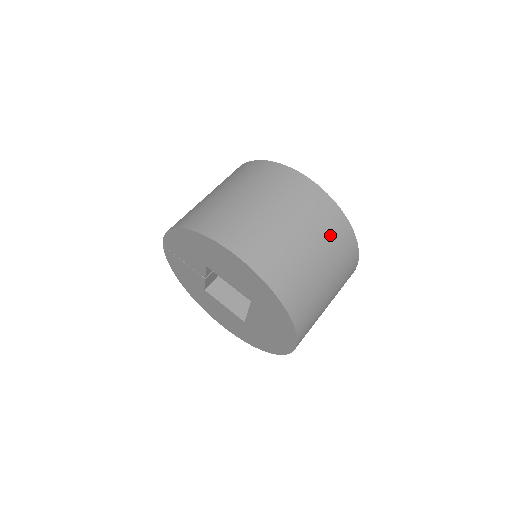
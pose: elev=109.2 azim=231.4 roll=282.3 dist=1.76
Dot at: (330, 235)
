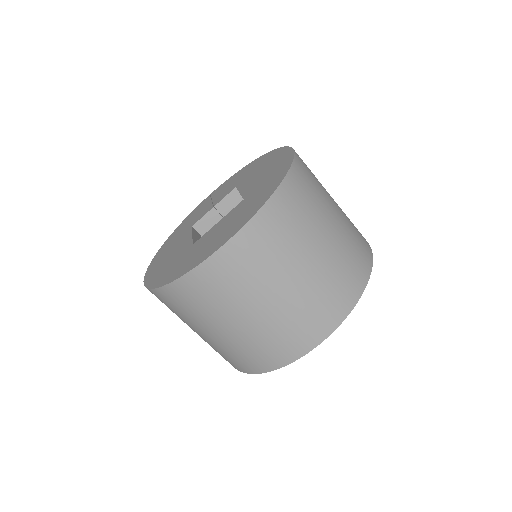
Dot at: (353, 245)
